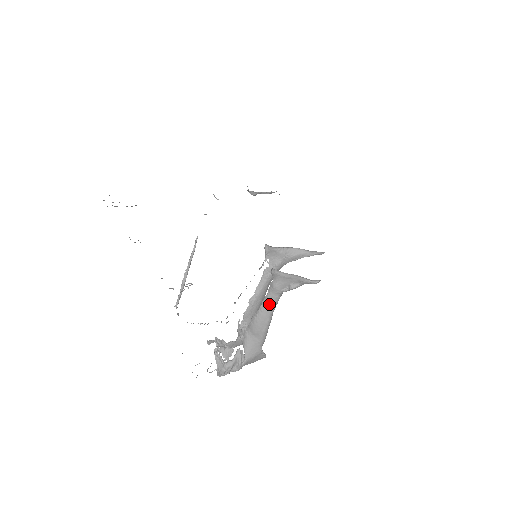
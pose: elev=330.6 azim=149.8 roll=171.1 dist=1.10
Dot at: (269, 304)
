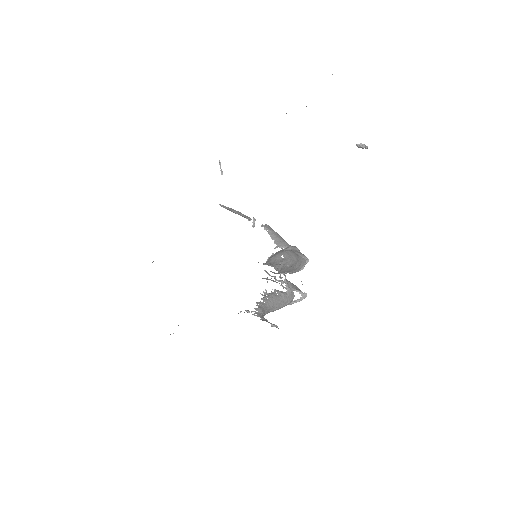
Dot at: occluded
